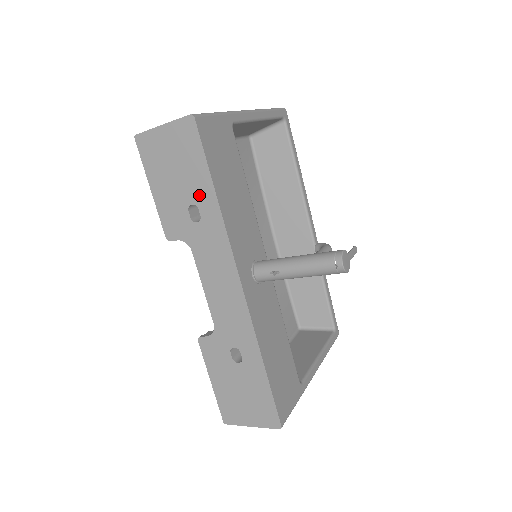
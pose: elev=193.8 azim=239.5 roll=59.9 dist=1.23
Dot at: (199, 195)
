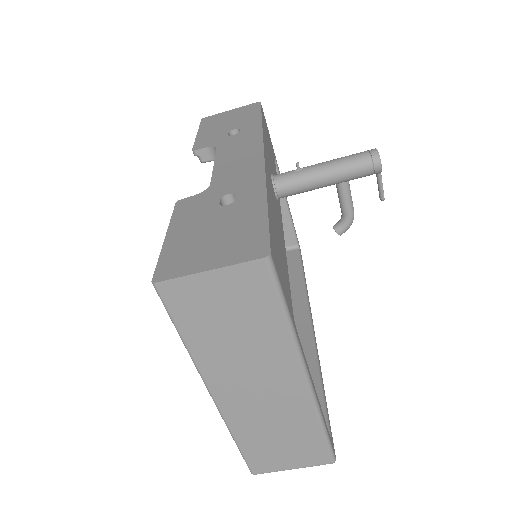
Dot at: (245, 124)
